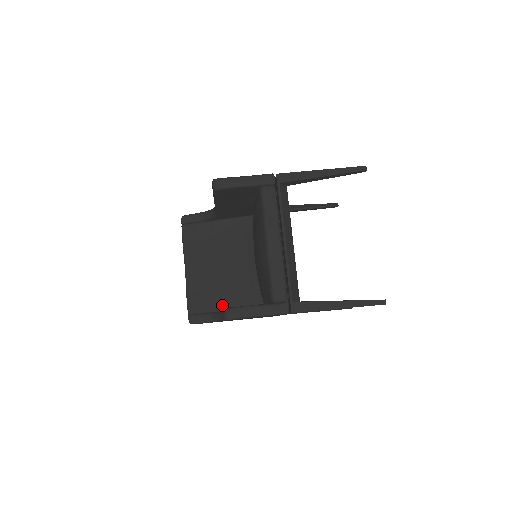
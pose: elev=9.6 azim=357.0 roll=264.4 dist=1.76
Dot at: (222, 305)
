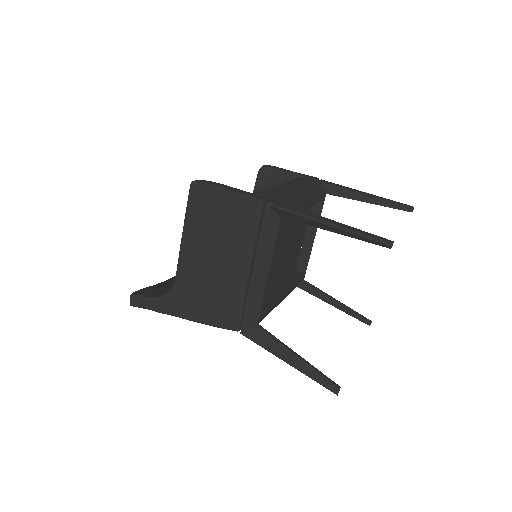
Dot at: occluded
